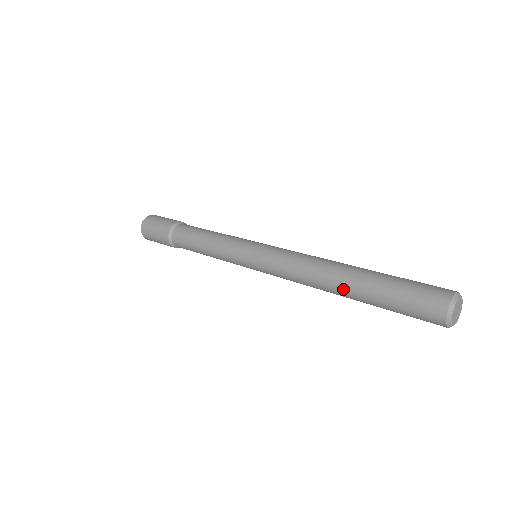
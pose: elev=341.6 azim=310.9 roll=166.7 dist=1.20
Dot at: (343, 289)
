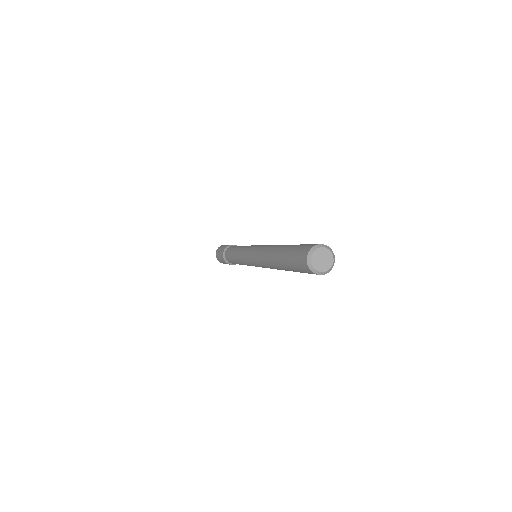
Dot at: (275, 252)
